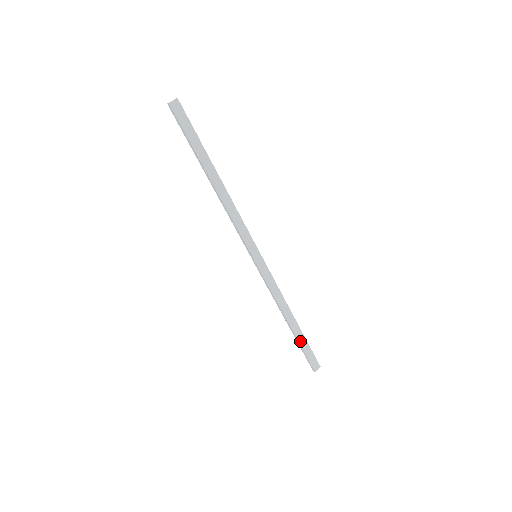
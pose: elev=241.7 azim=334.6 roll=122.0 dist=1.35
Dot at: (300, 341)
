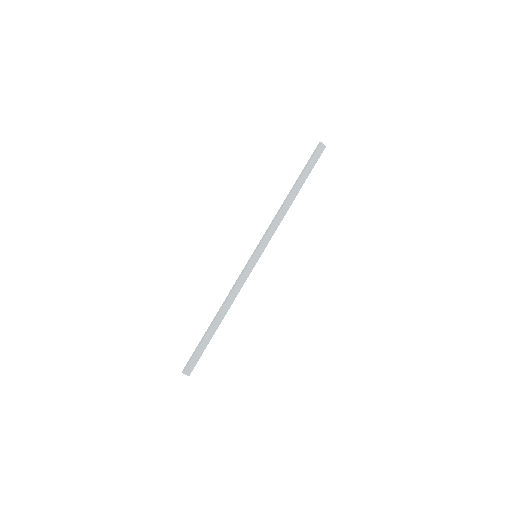
Dot at: (205, 338)
